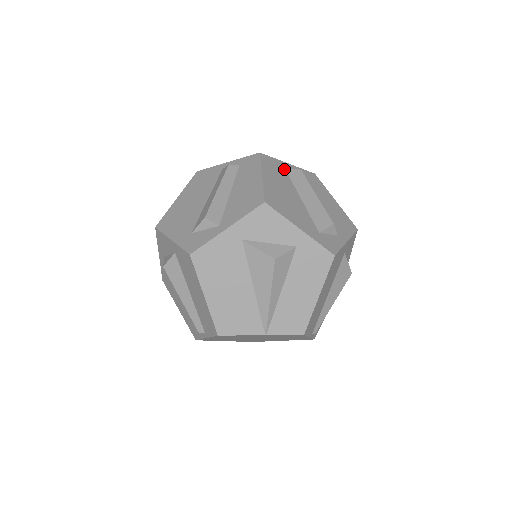
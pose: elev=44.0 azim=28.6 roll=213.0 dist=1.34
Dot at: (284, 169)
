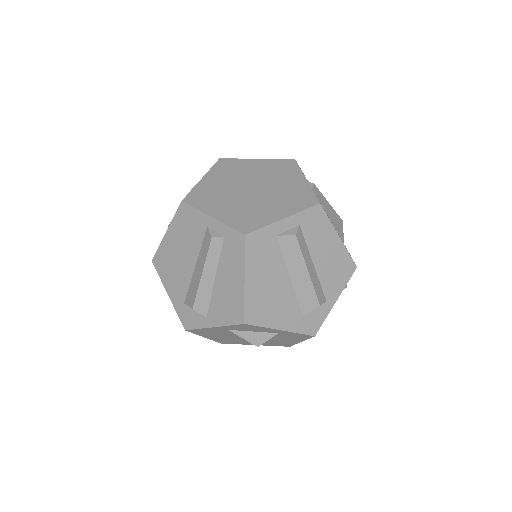
Dot at: (275, 238)
